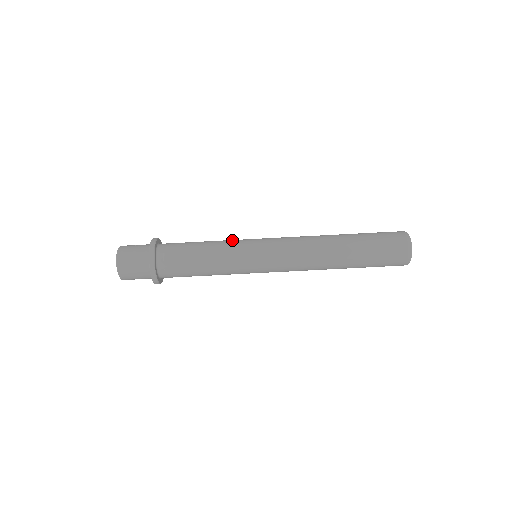
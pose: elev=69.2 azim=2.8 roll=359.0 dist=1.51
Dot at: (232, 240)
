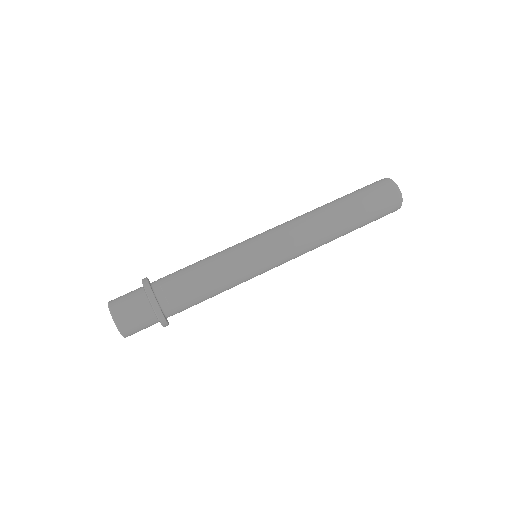
Dot at: (226, 249)
